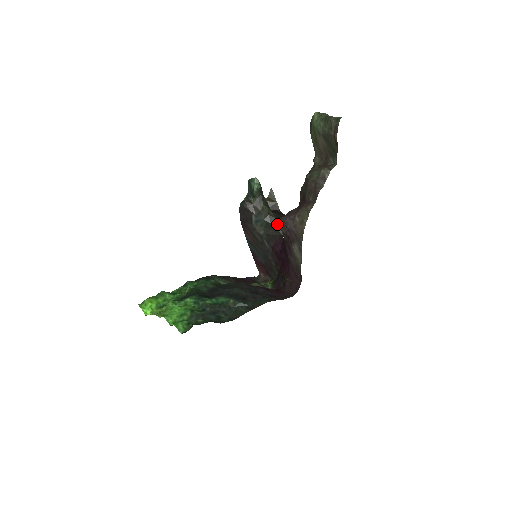
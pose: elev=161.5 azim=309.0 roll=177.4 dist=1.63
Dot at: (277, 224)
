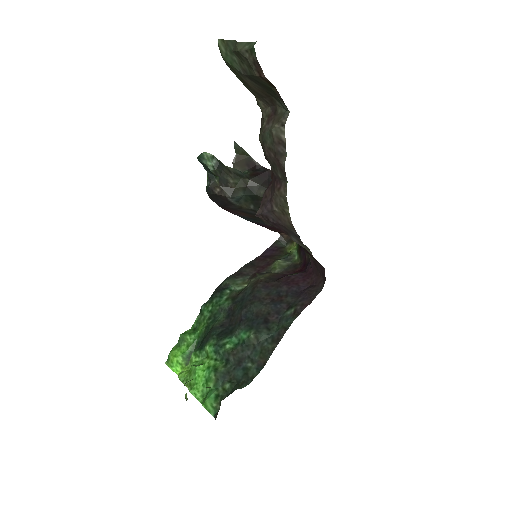
Dot at: (263, 192)
